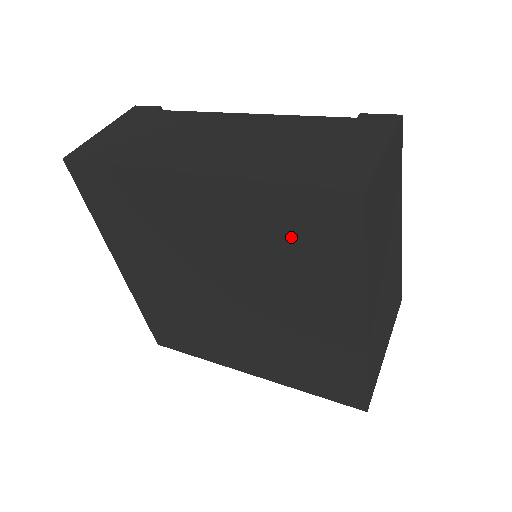
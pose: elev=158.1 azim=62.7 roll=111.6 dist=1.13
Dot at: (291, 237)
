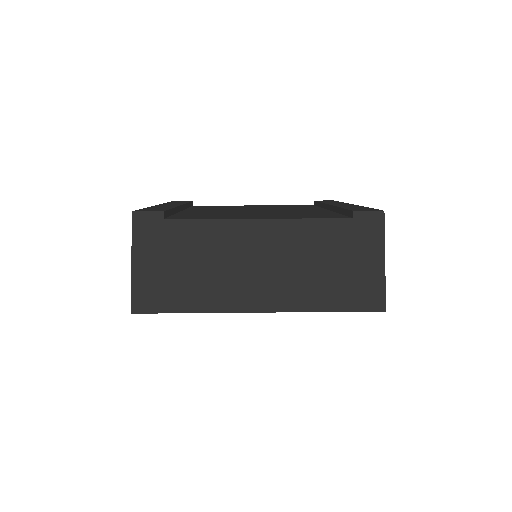
Dot at: occluded
